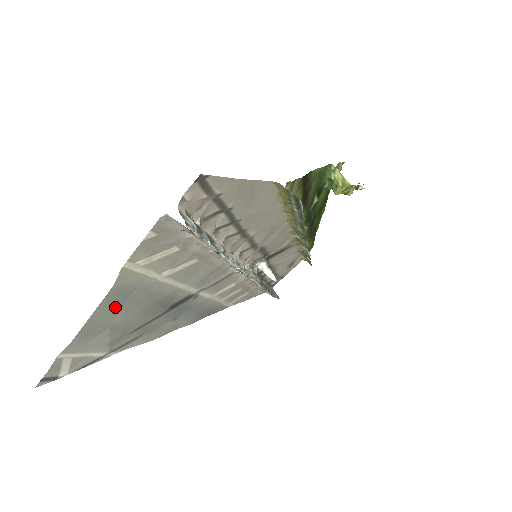
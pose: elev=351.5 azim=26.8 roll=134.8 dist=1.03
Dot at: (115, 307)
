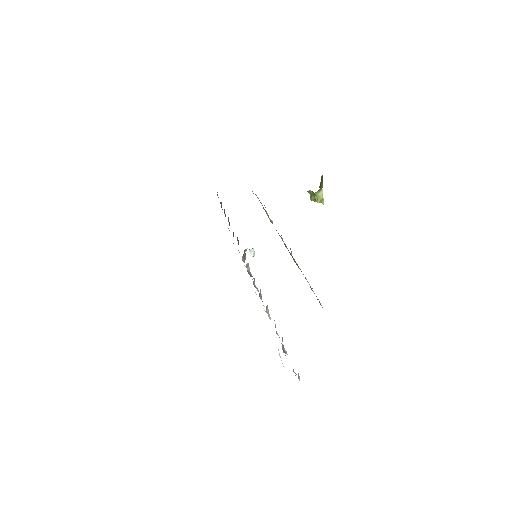
Dot at: occluded
